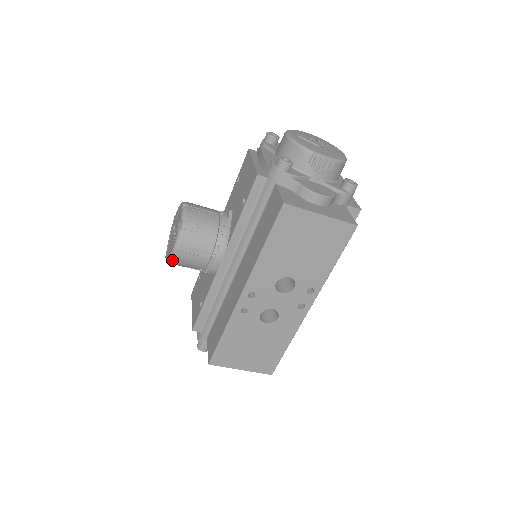
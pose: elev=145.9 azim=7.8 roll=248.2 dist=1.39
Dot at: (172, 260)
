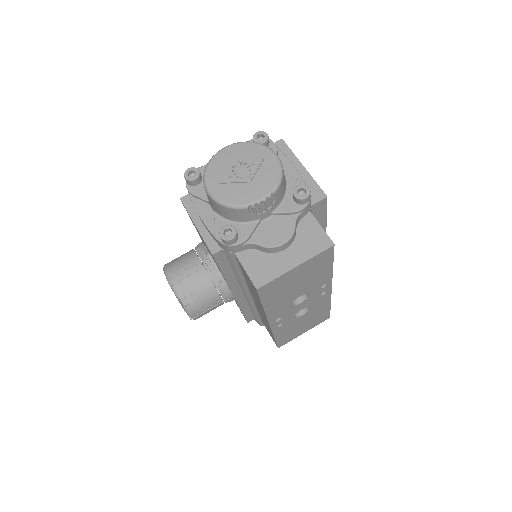
Dot at: occluded
